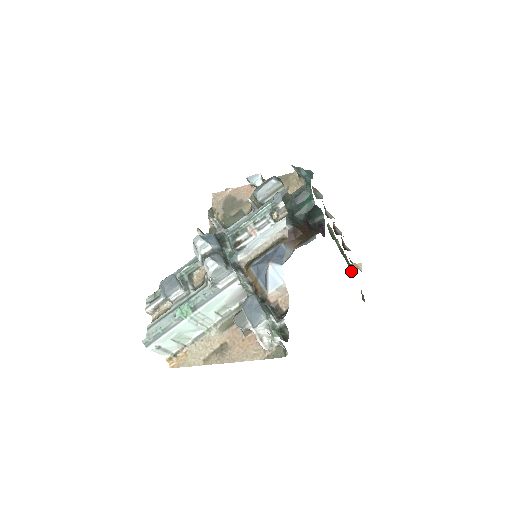
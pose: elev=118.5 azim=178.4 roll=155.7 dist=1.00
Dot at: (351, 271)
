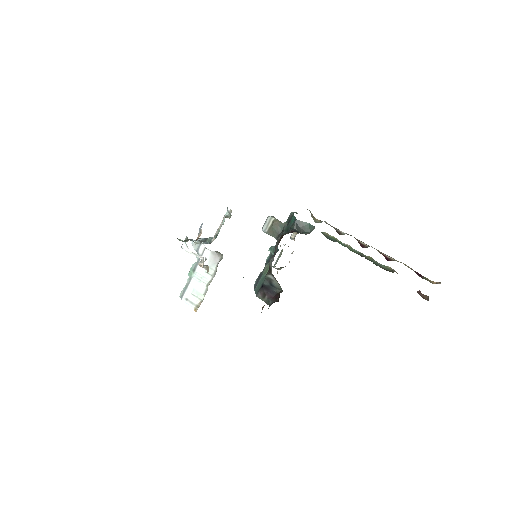
Dot at: (384, 269)
